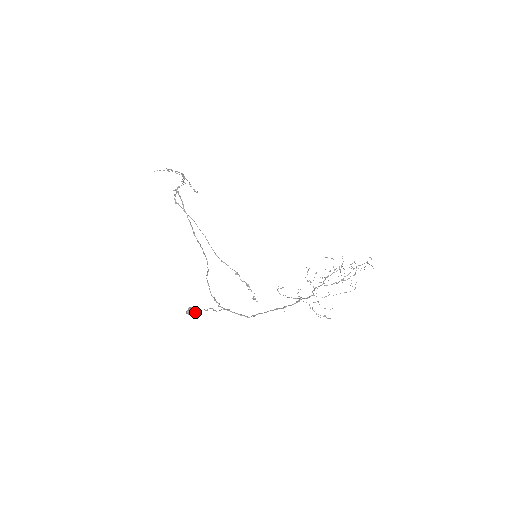
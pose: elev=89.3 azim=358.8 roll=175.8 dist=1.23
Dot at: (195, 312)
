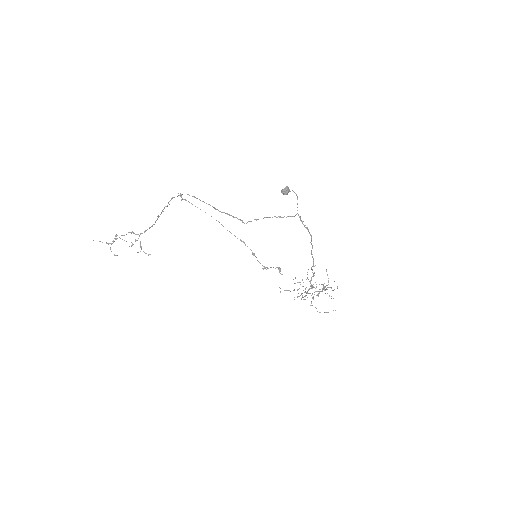
Dot at: (290, 191)
